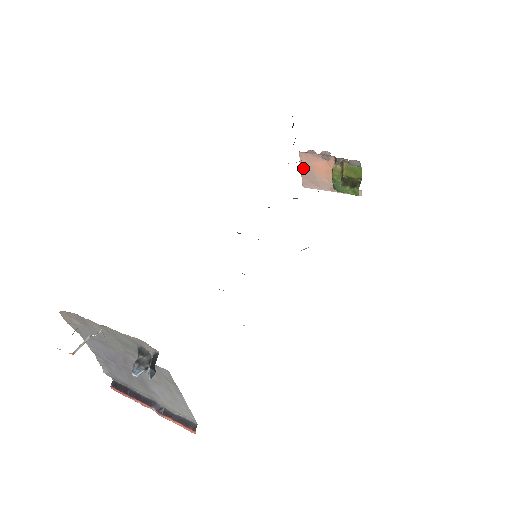
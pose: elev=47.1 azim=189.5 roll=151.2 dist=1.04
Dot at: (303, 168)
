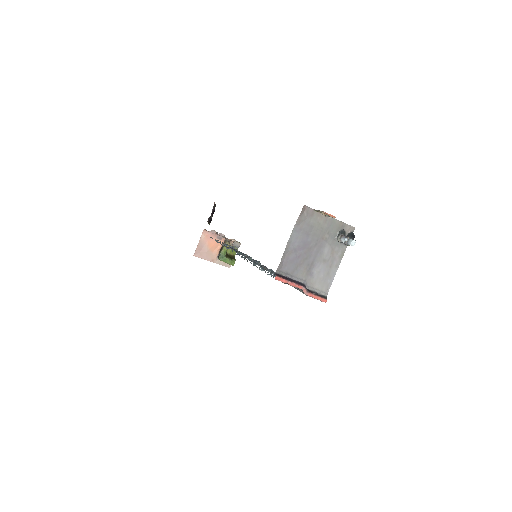
Dot at: (201, 242)
